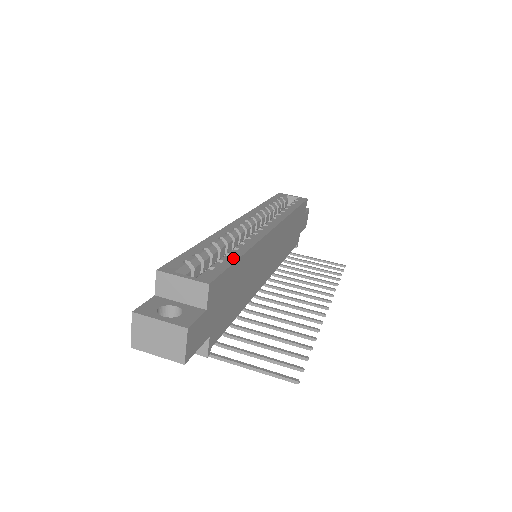
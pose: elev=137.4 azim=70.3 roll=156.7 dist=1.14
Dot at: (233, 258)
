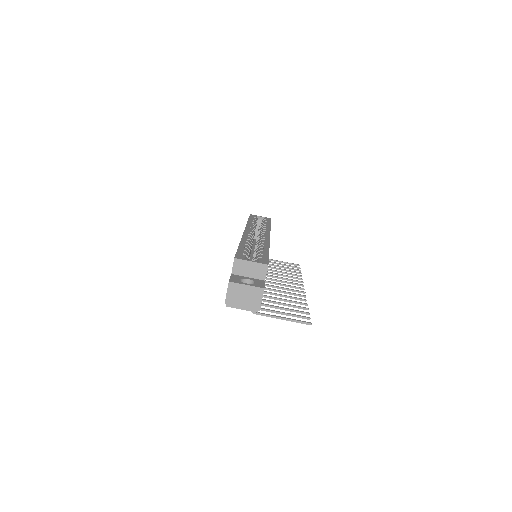
Dot at: (266, 252)
